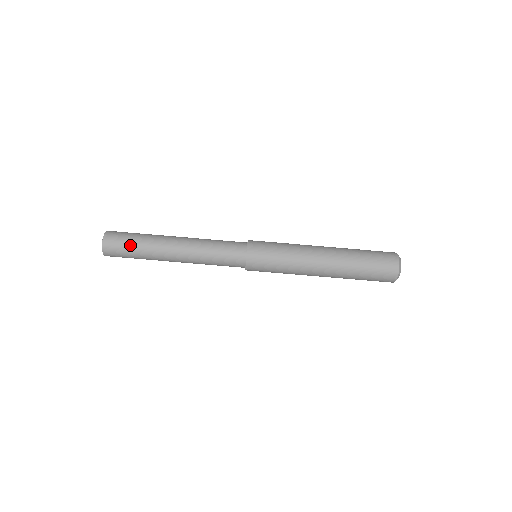
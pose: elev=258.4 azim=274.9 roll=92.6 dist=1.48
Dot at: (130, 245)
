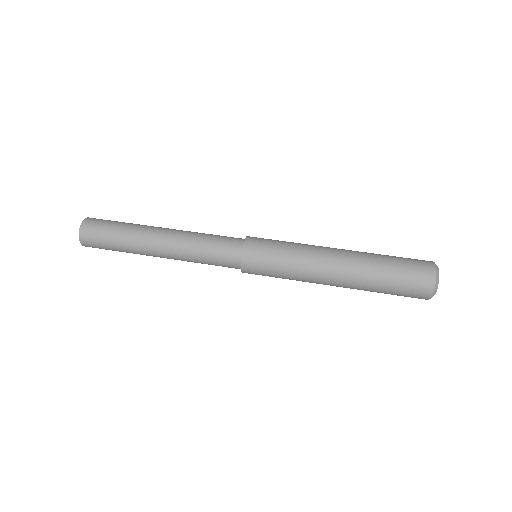
Dot at: (114, 224)
